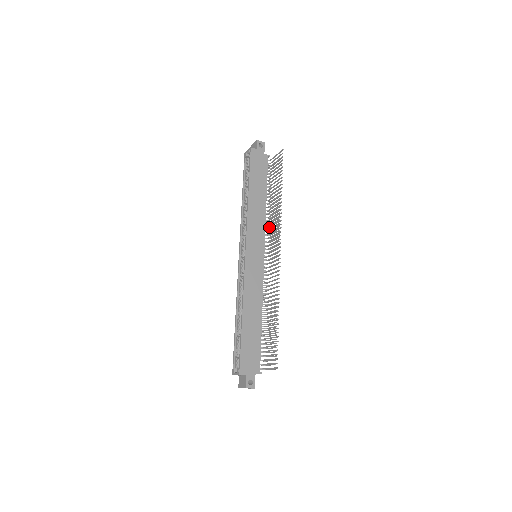
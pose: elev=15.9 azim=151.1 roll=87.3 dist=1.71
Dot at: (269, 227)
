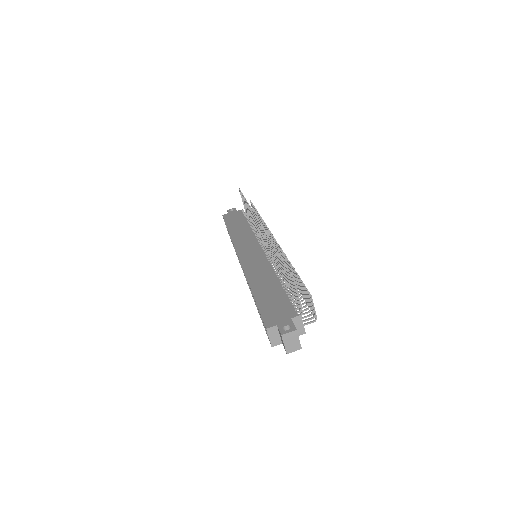
Dot at: (258, 233)
